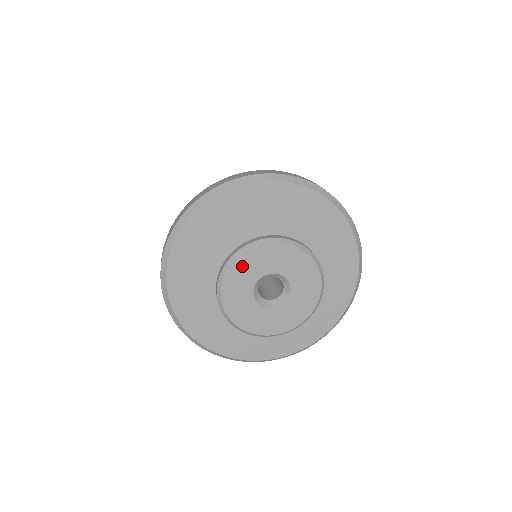
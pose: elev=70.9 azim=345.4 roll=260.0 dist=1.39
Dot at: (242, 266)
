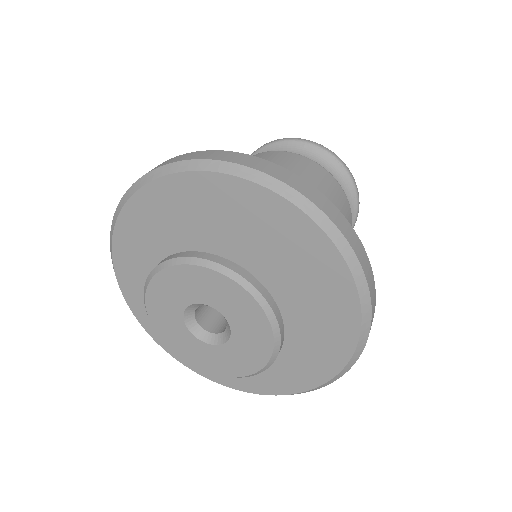
Dot at: (160, 291)
